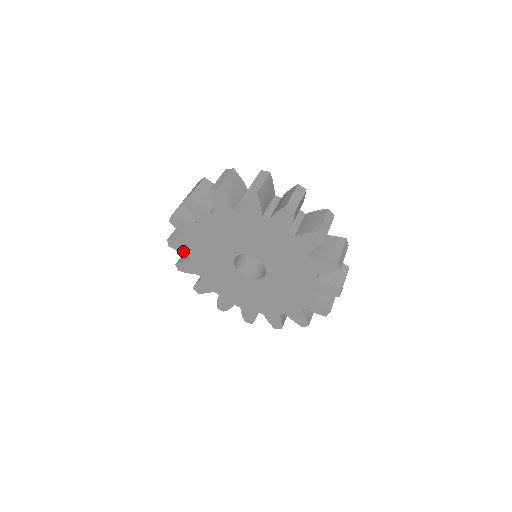
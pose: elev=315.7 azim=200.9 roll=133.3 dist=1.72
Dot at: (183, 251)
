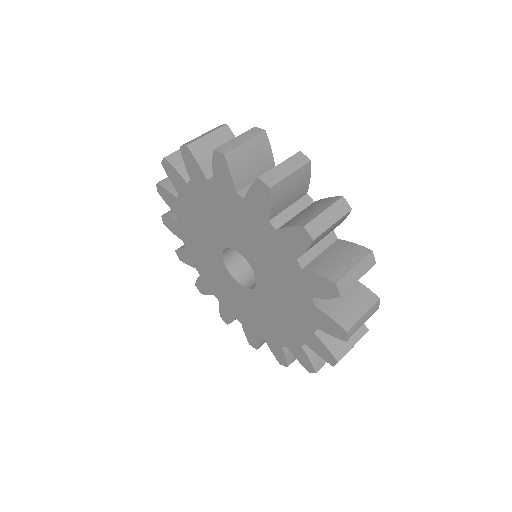
Dot at: (175, 184)
